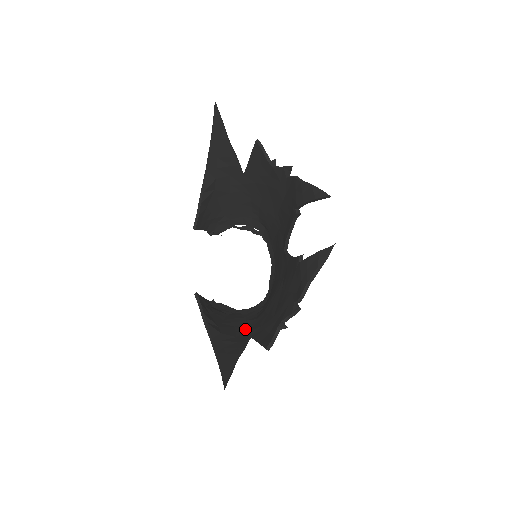
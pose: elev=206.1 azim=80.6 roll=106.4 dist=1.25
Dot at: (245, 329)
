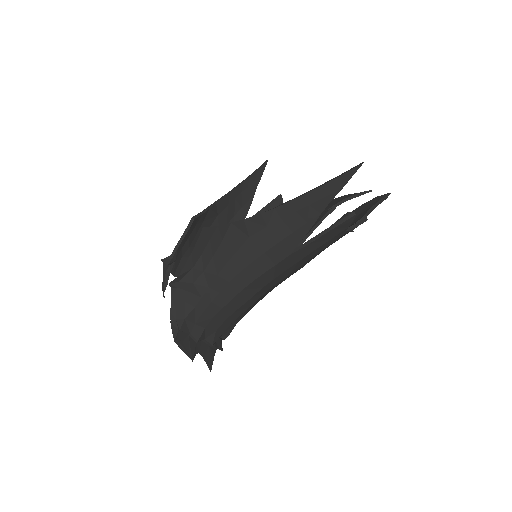
Dot at: (267, 265)
